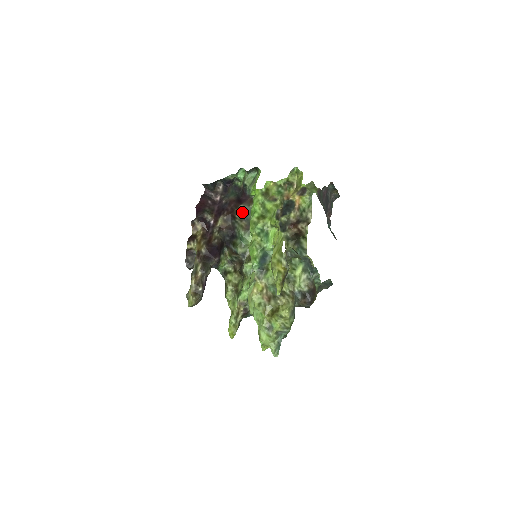
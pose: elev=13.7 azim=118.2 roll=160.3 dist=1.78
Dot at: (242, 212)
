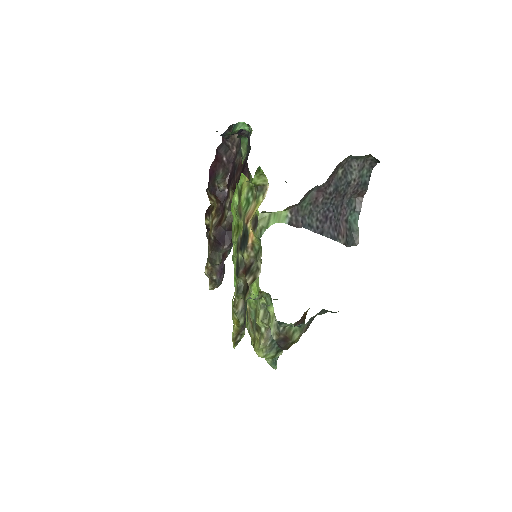
Dot at: occluded
